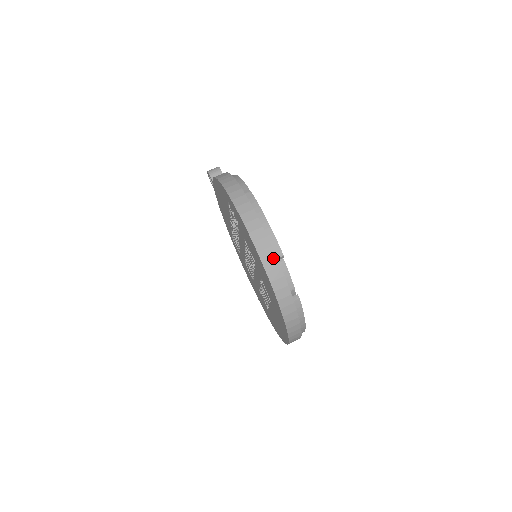
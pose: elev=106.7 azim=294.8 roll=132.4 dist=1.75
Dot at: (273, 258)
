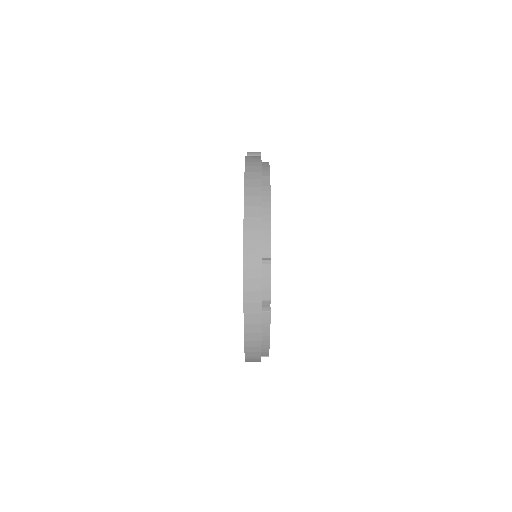
Dot at: (257, 254)
